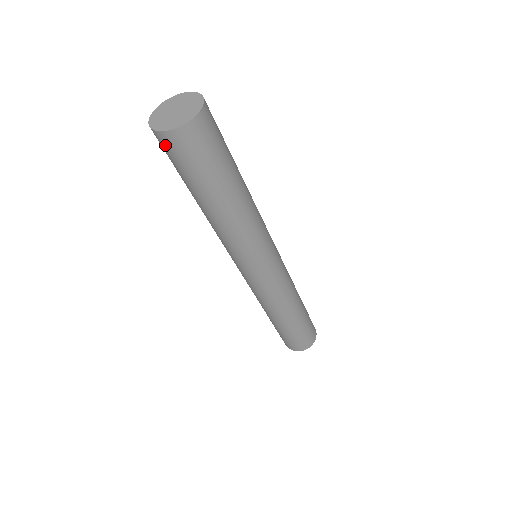
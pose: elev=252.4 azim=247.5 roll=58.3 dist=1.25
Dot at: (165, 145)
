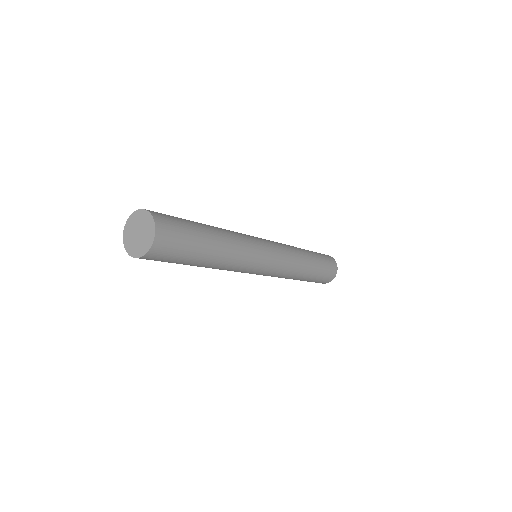
Dot at: occluded
